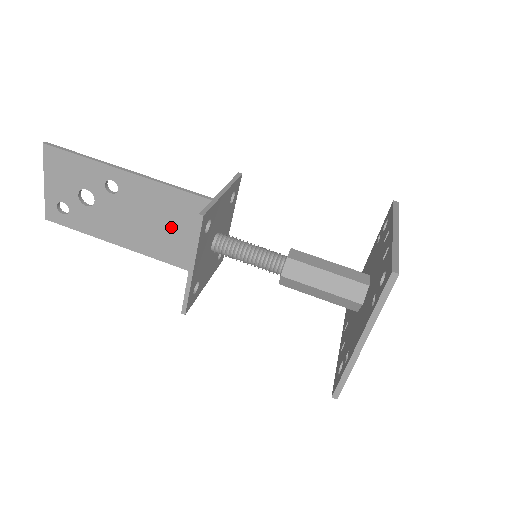
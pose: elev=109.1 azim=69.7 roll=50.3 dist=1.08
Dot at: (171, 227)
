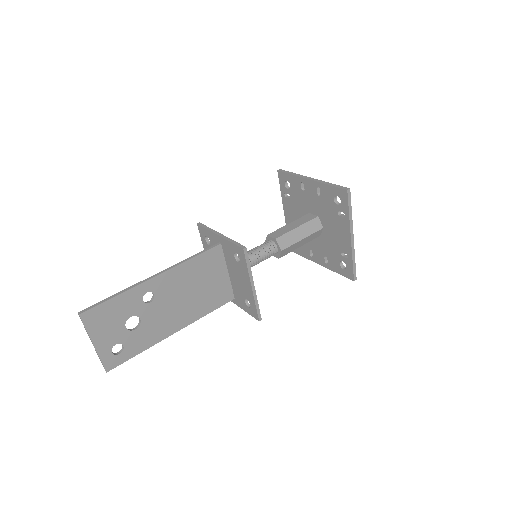
Dot at: (201, 286)
